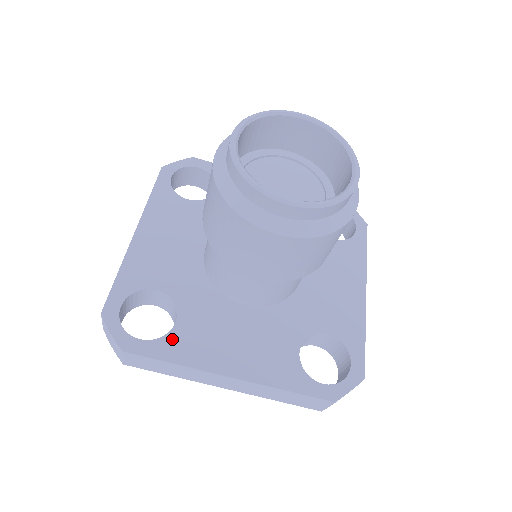
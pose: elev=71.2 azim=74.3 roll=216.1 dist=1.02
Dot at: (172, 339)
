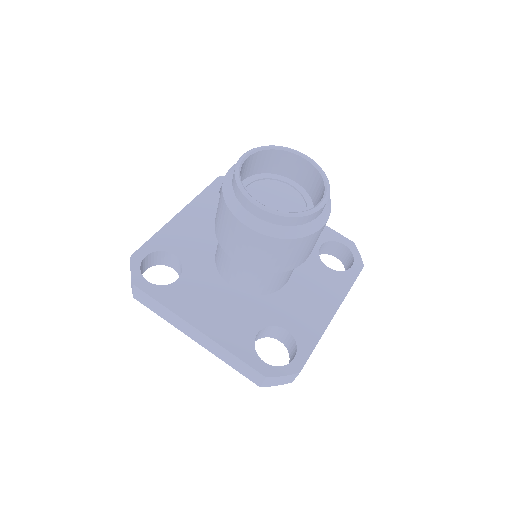
Dot at: (169, 289)
